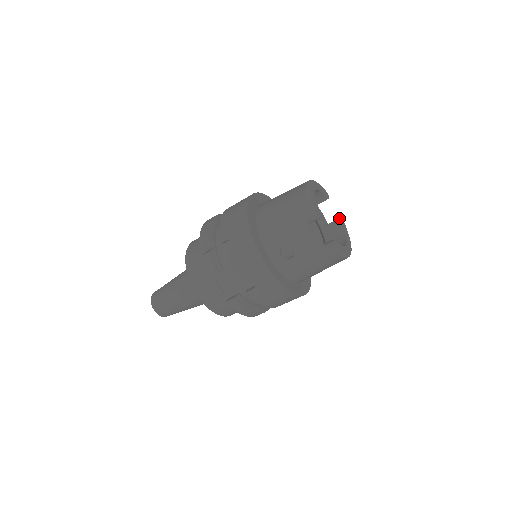
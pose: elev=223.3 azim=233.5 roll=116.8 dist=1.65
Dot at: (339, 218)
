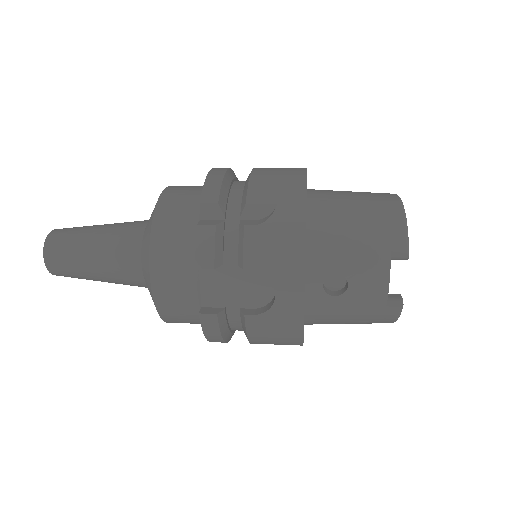
Dot at: occluded
